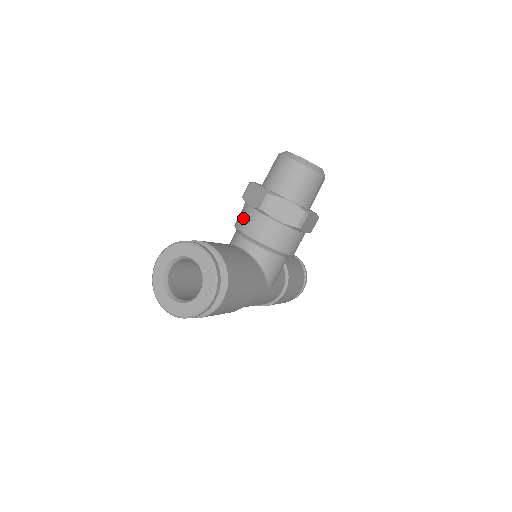
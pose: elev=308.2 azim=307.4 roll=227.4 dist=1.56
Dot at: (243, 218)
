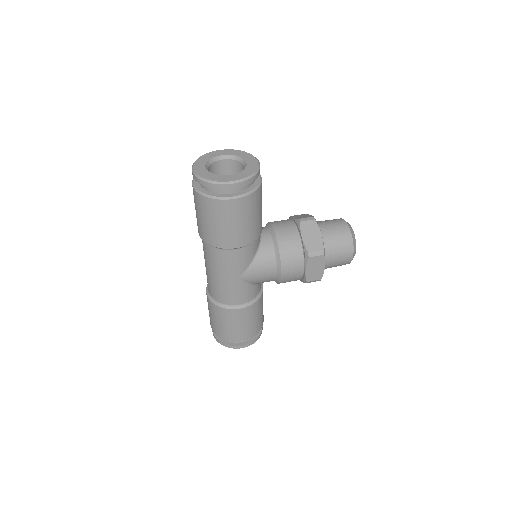
Dot at: occluded
